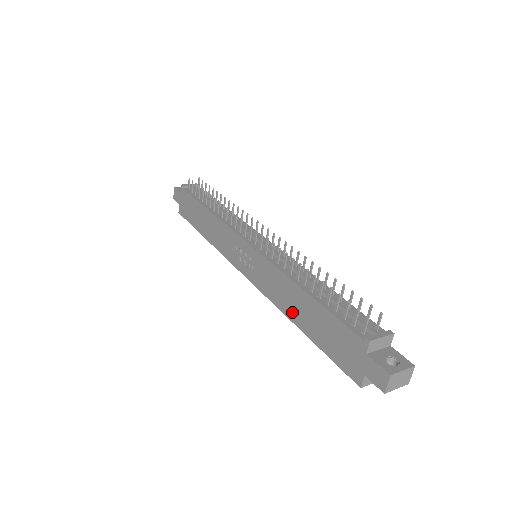
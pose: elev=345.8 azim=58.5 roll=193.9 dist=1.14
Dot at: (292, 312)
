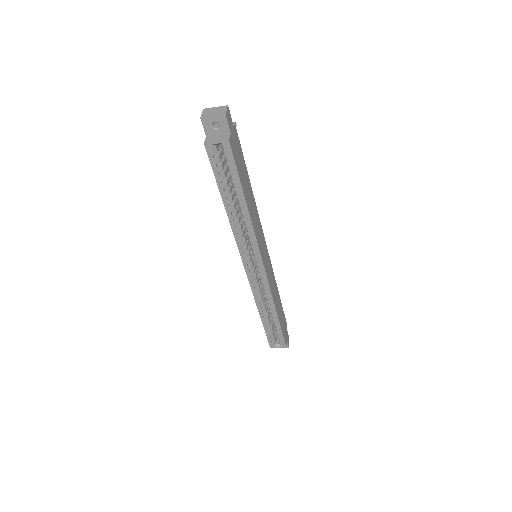
Dot at: occluded
